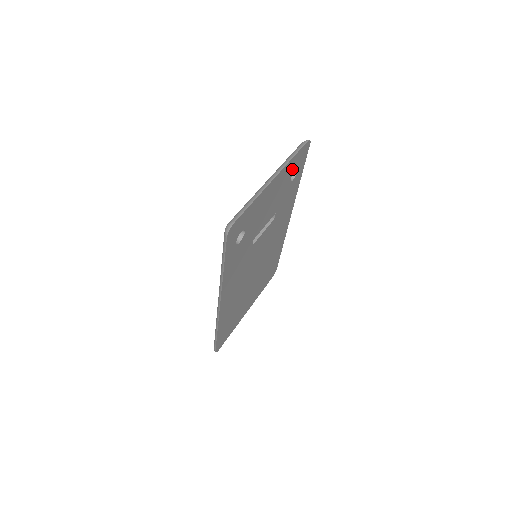
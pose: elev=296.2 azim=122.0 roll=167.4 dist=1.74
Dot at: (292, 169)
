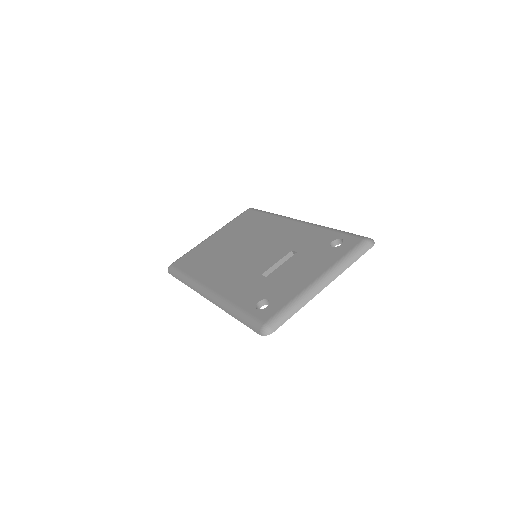
Dot at: occluded
